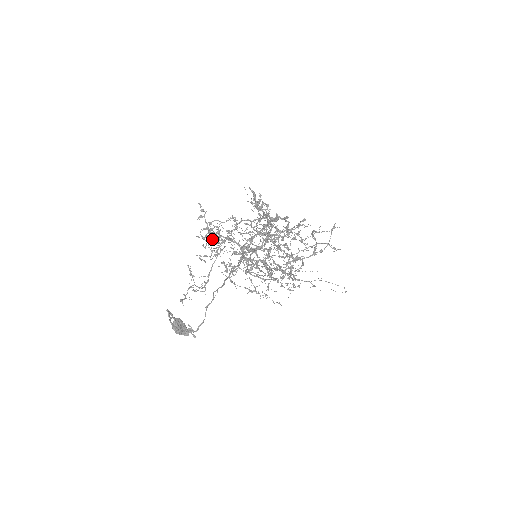
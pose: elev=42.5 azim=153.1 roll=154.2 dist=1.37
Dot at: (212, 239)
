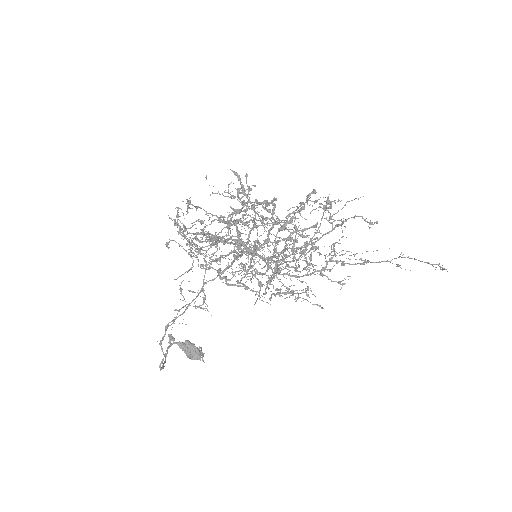
Dot at: occluded
